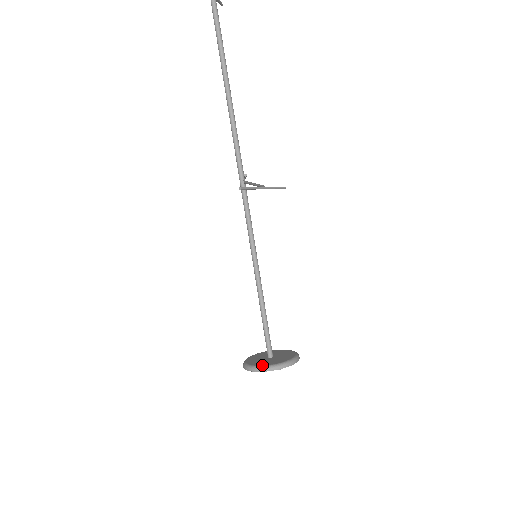
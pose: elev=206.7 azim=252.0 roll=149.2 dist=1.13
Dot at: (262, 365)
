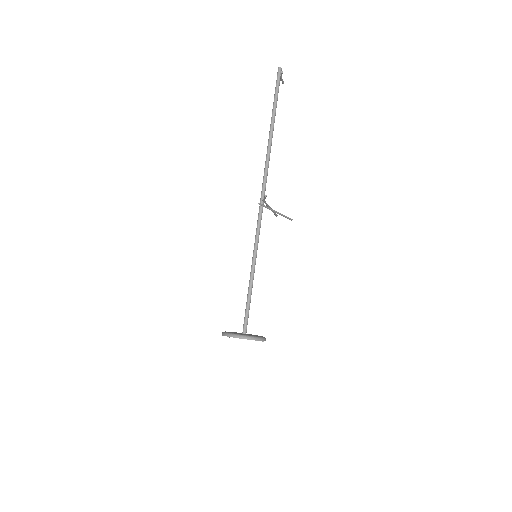
Dot at: occluded
